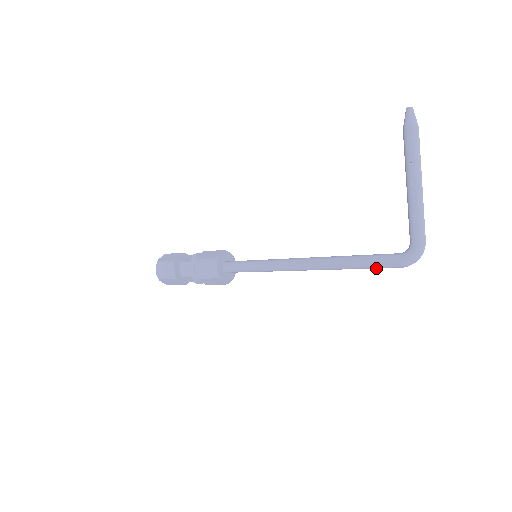
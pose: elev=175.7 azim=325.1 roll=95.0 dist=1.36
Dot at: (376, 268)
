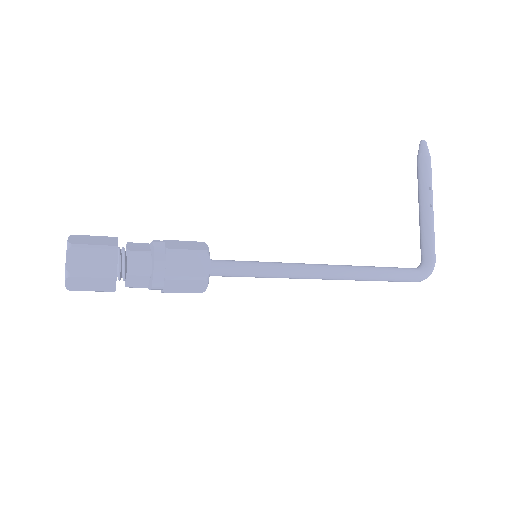
Dot at: (396, 281)
